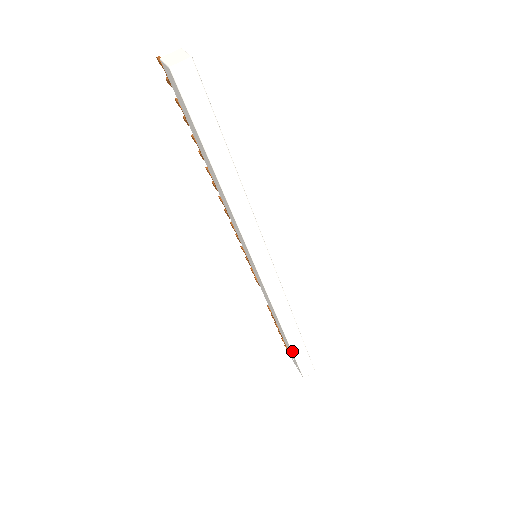
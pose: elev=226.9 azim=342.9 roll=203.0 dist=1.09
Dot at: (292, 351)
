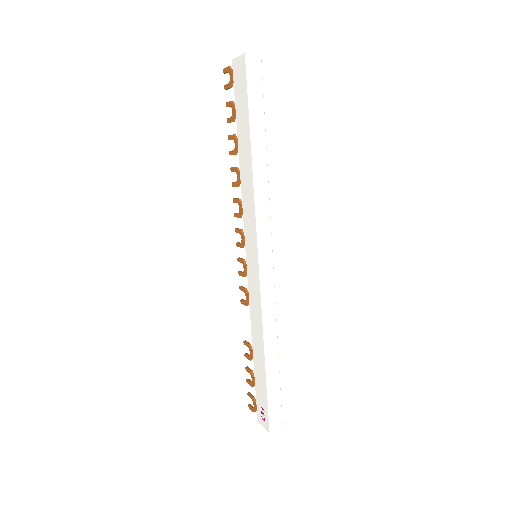
Dot at: (267, 383)
